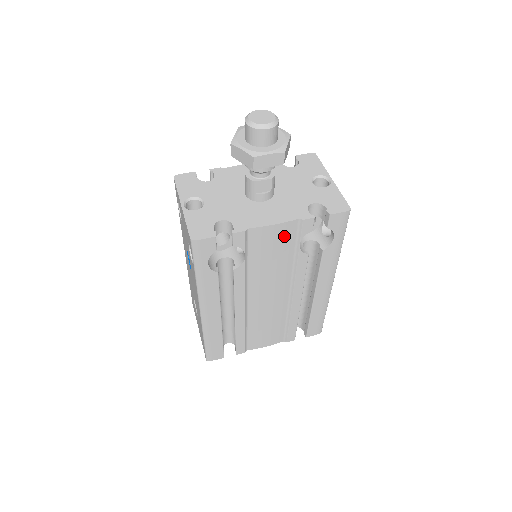
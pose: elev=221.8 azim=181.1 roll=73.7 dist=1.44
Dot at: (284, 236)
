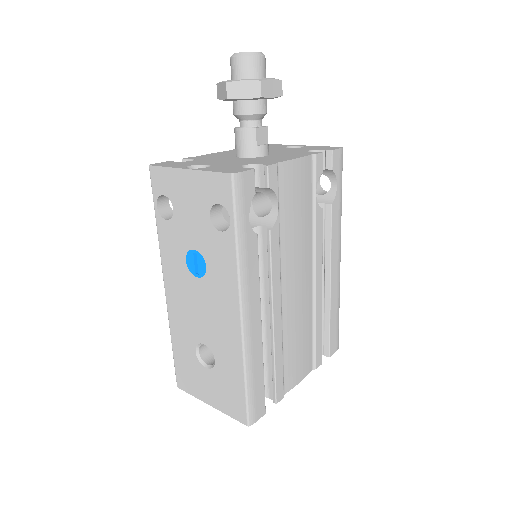
Dot at: (304, 179)
